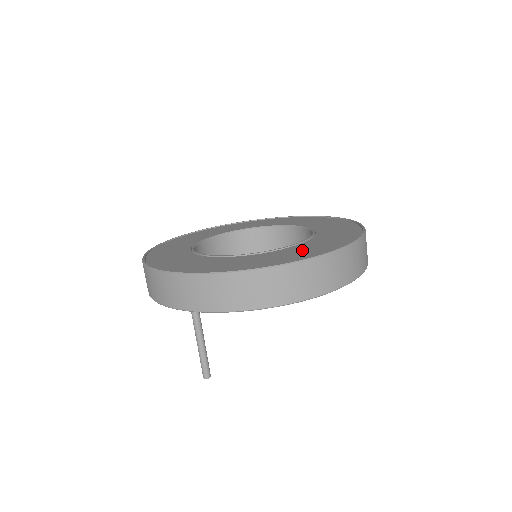
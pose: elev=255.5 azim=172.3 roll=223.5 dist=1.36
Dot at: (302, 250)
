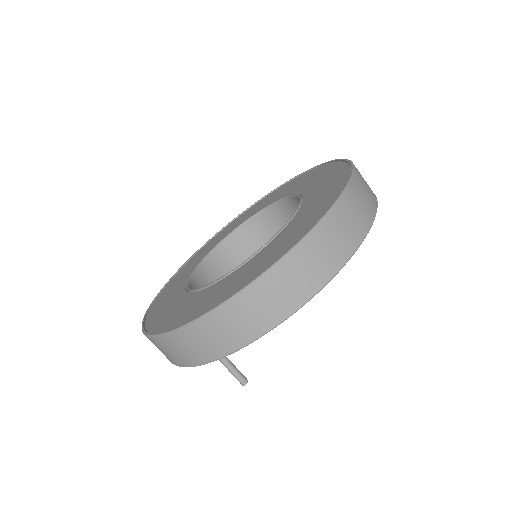
Dot at: (217, 292)
